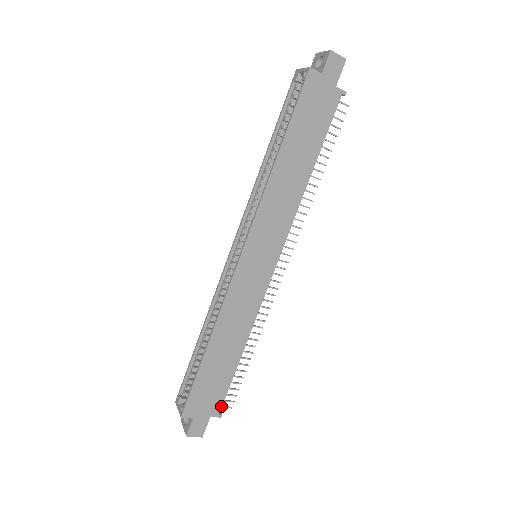
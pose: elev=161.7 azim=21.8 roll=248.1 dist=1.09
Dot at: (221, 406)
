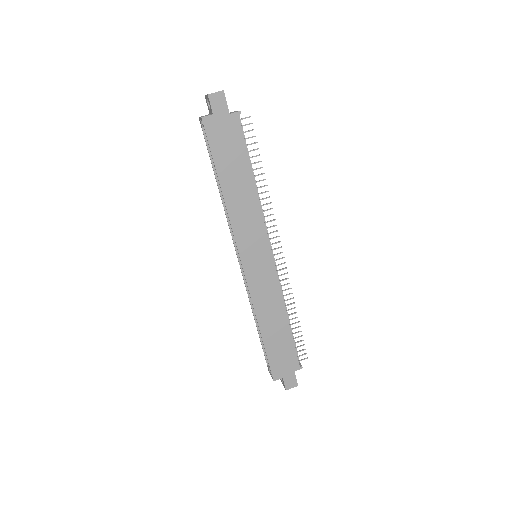
Dot at: (297, 361)
